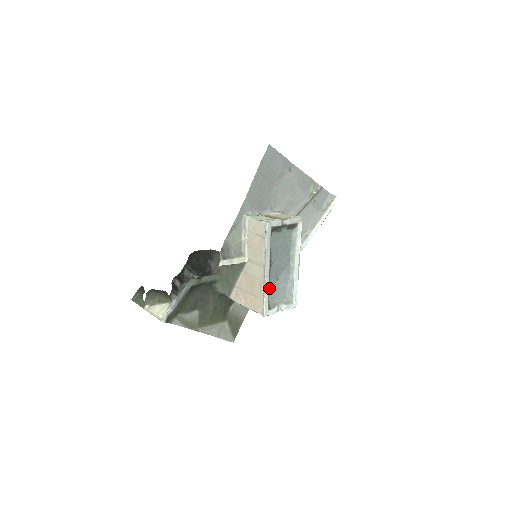
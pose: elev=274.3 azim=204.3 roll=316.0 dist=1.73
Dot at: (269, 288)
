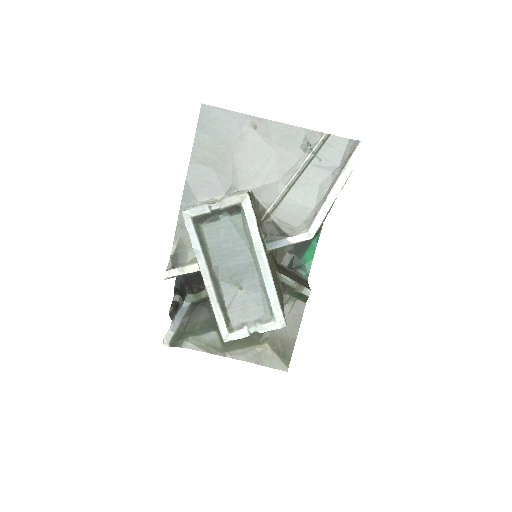
Dot at: (225, 302)
